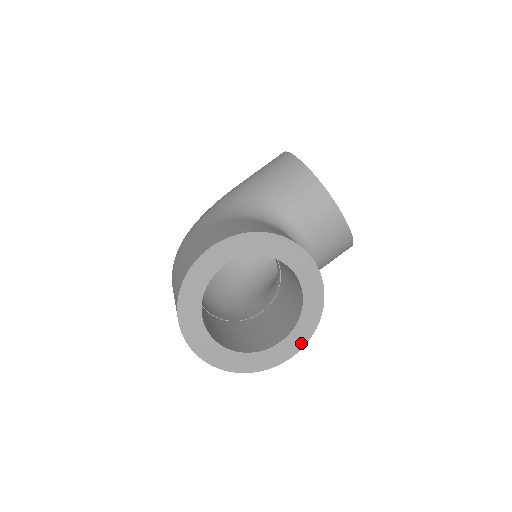
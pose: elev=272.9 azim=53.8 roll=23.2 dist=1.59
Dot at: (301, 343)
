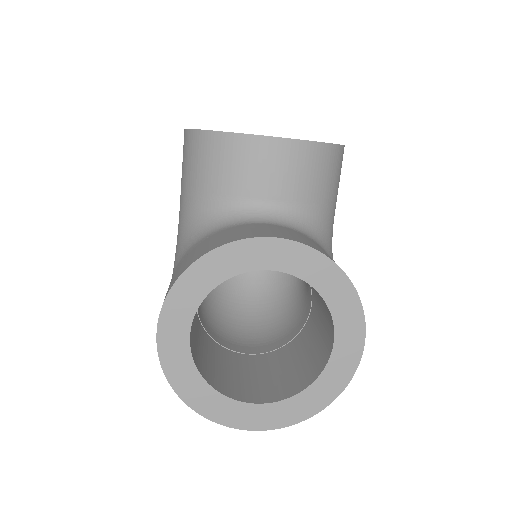
Dot at: (358, 325)
